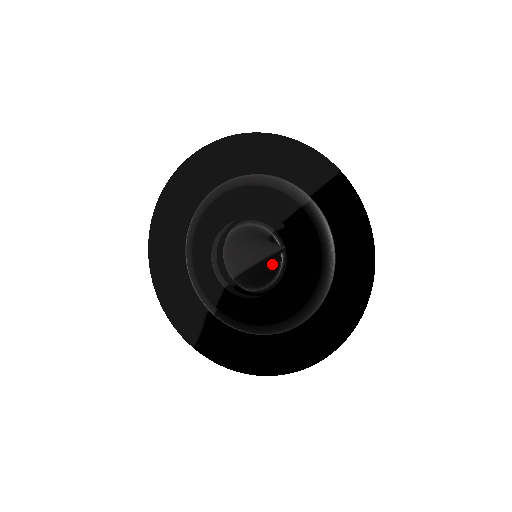
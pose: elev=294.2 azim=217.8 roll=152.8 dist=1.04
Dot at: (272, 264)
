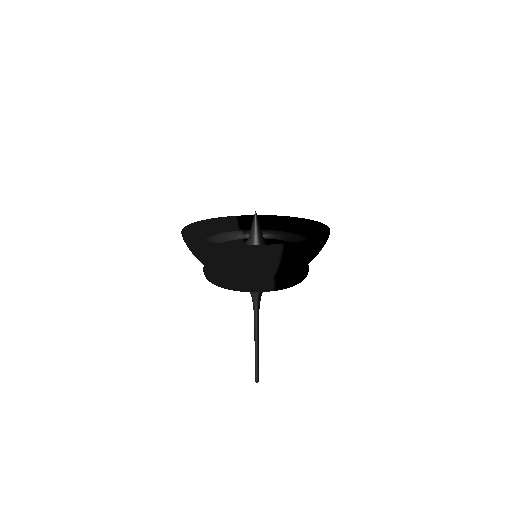
Dot at: occluded
